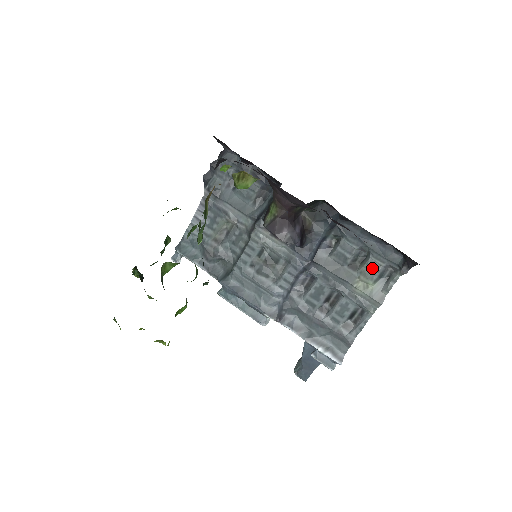
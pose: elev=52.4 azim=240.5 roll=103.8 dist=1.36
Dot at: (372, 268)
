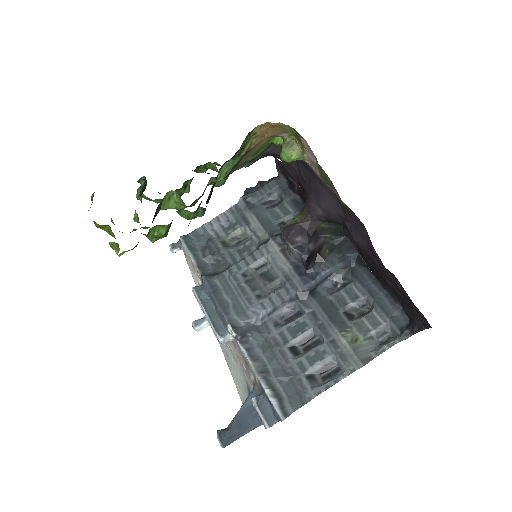
Dot at: (370, 323)
